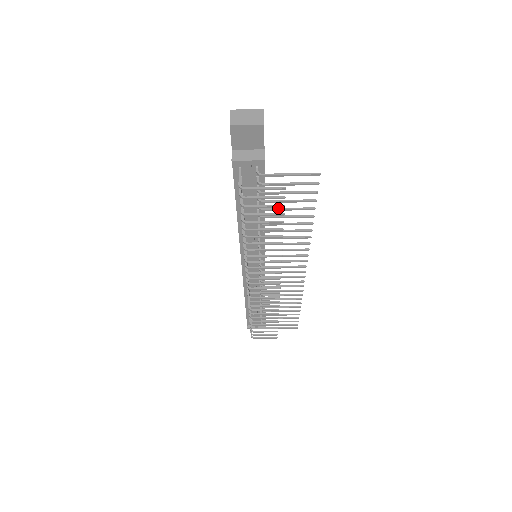
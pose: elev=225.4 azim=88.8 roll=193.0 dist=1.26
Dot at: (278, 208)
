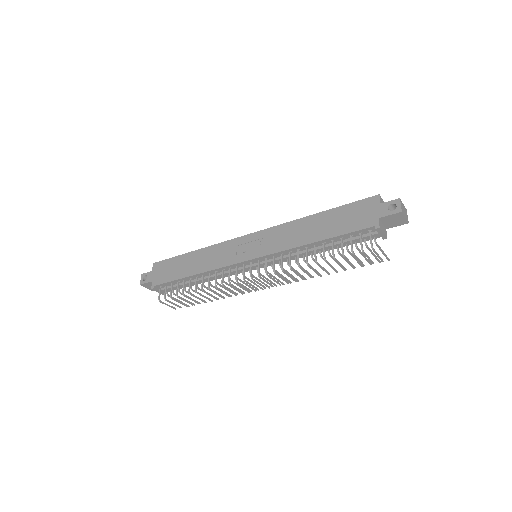
Dot at: occluded
